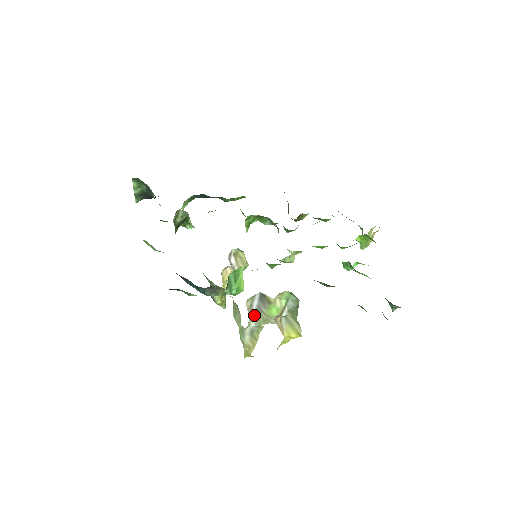
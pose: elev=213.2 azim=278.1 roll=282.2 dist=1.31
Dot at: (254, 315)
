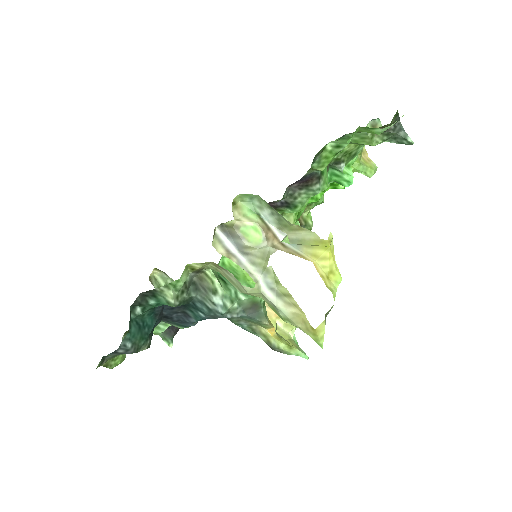
Dot at: (247, 263)
